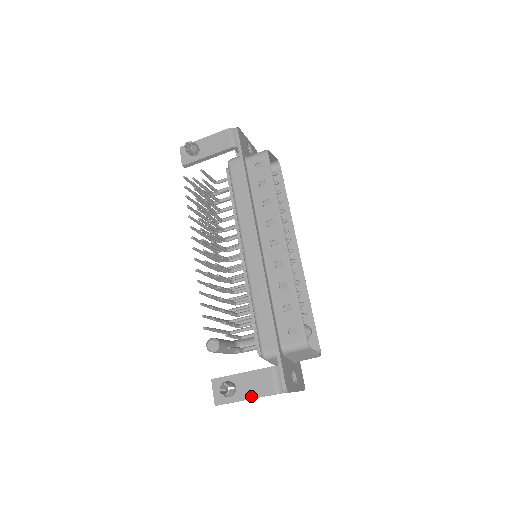
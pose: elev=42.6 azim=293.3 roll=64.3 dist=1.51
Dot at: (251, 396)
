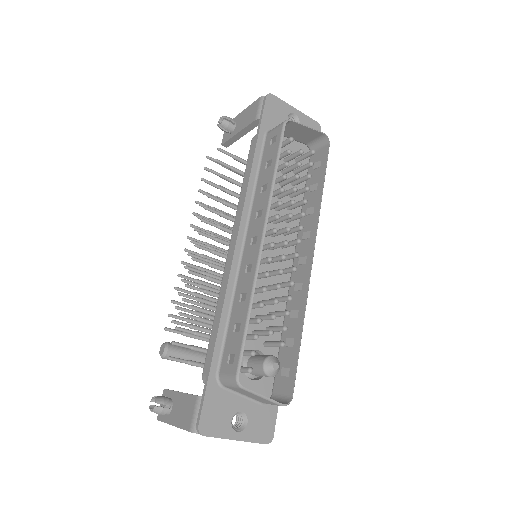
Dot at: (176, 423)
